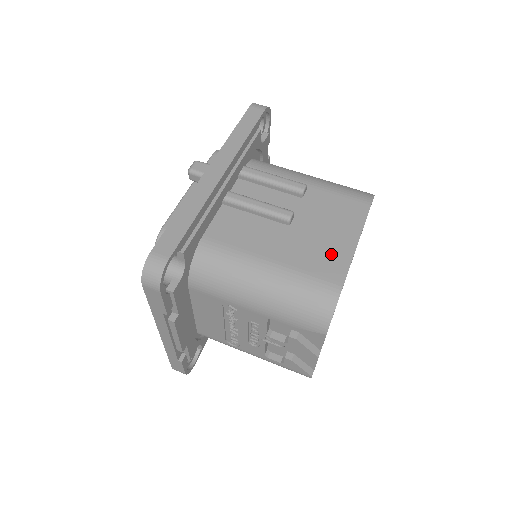
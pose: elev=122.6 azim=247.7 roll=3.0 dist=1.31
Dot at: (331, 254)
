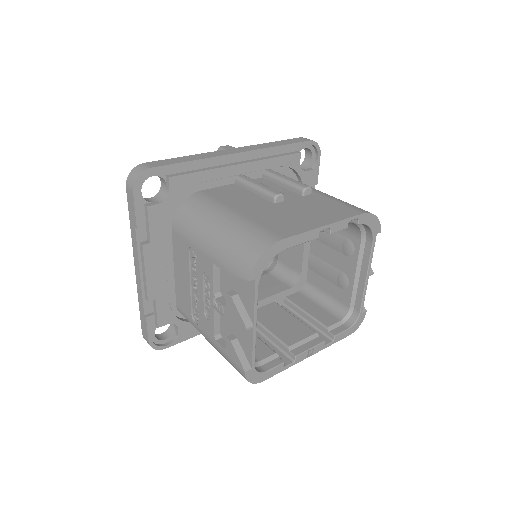
Dot at: (293, 223)
